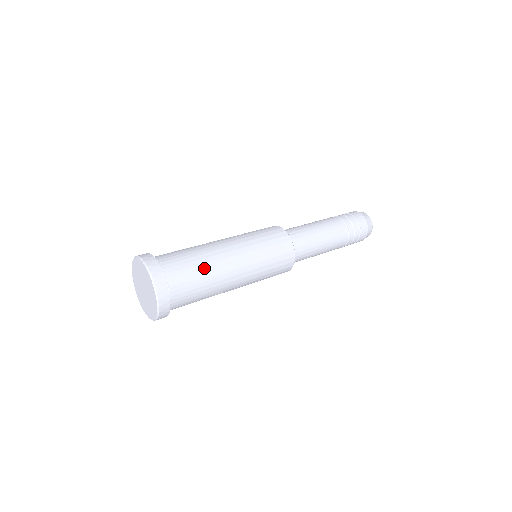
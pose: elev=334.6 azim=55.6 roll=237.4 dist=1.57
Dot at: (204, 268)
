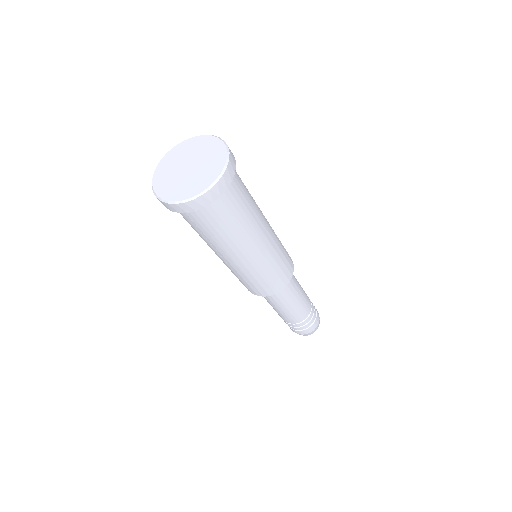
Dot at: occluded
